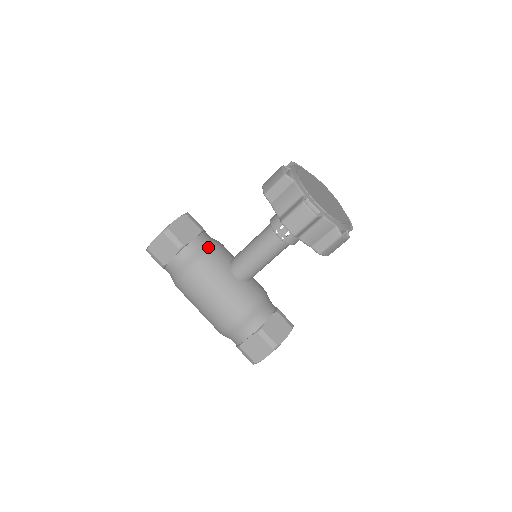
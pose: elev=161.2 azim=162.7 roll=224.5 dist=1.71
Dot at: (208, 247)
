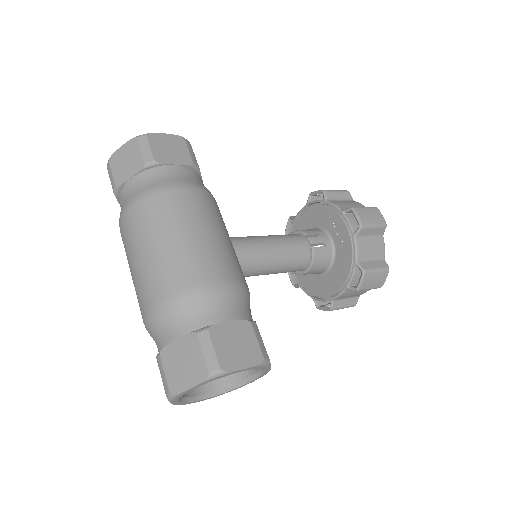
Dot at: occluded
